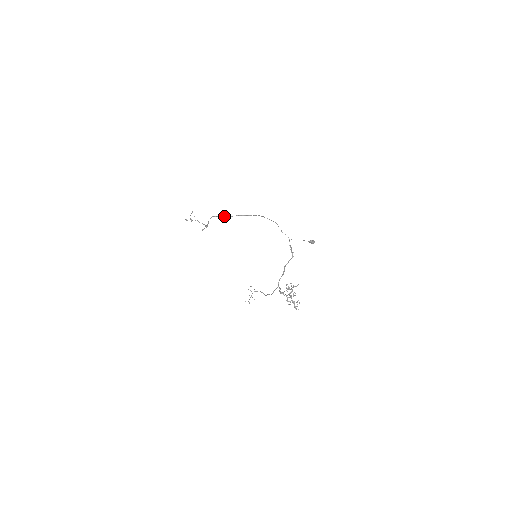
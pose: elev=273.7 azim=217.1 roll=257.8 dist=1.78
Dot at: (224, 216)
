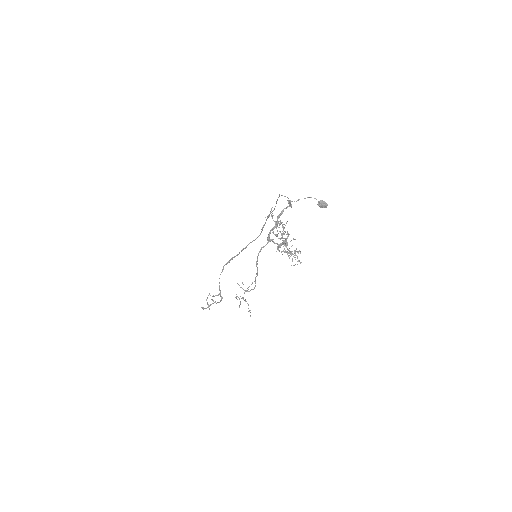
Dot at: occluded
